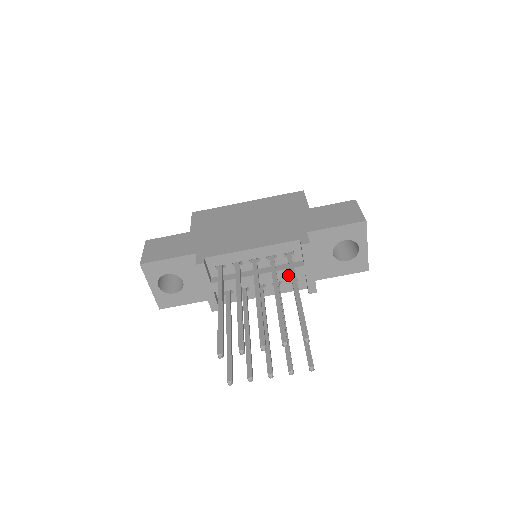
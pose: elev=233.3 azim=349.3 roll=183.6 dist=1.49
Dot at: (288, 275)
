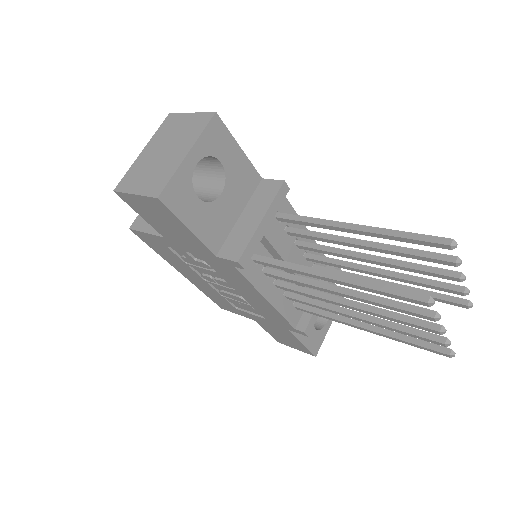
Dot at: (312, 288)
